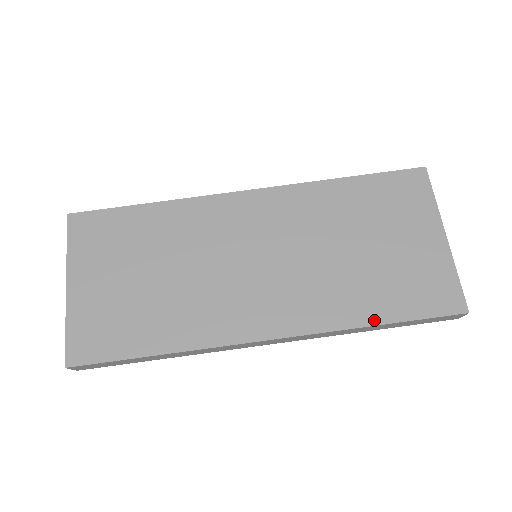
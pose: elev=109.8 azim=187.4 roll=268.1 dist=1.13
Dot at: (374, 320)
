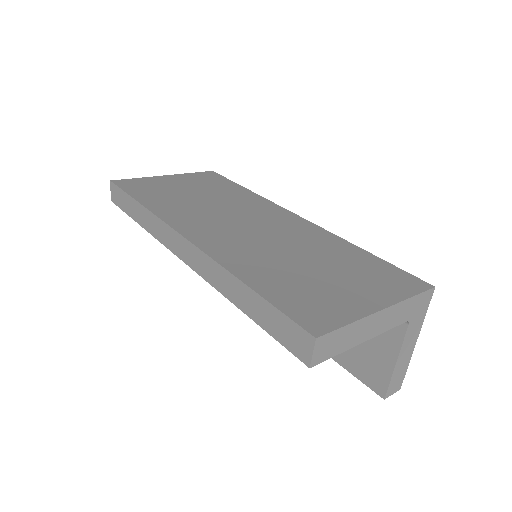
Dot at: (248, 281)
